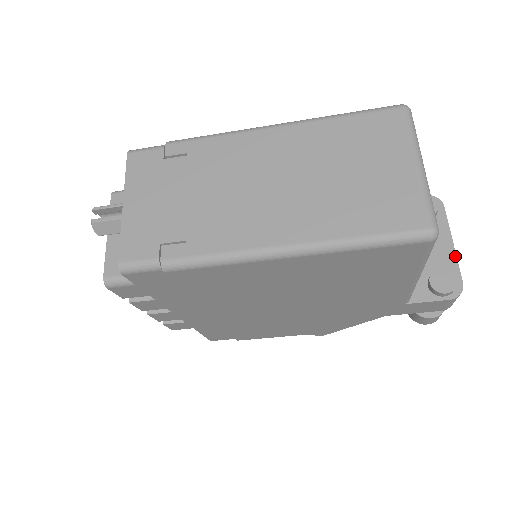
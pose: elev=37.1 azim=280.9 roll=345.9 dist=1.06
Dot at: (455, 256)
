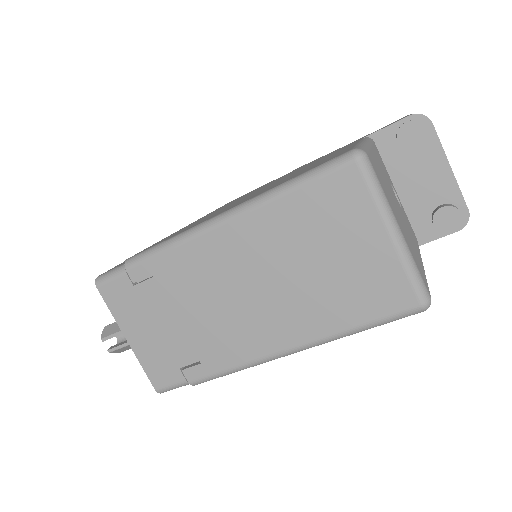
Dot at: (455, 182)
